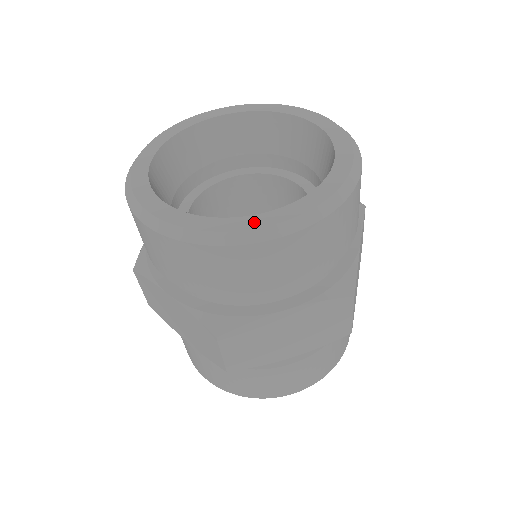
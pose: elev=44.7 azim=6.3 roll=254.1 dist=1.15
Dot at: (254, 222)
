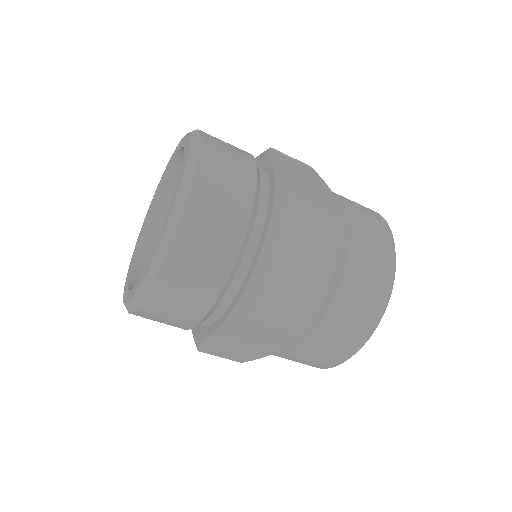
Dot at: (130, 296)
